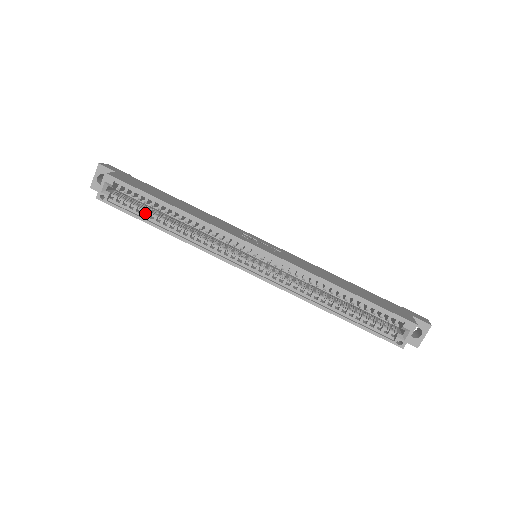
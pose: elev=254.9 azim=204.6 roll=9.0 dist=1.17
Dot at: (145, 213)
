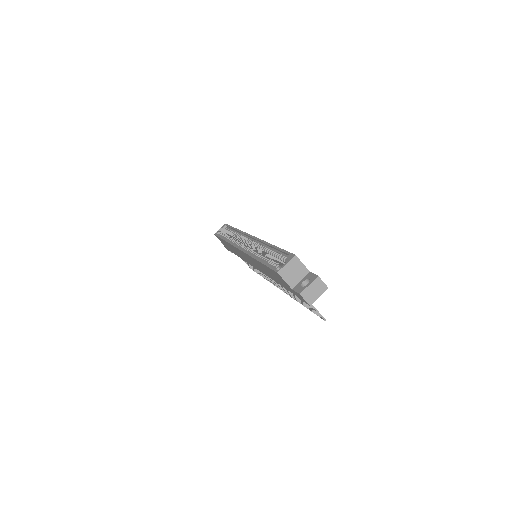
Dot at: occluded
